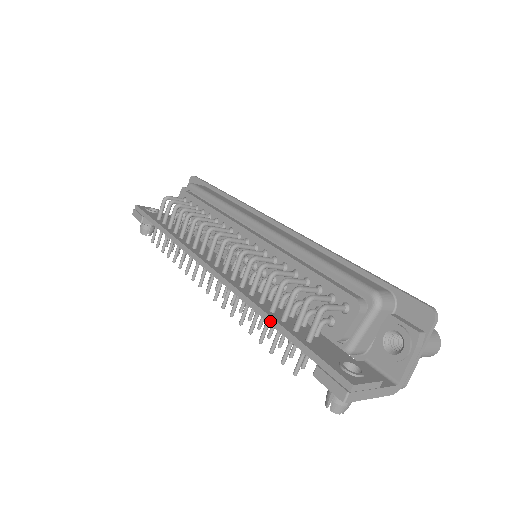
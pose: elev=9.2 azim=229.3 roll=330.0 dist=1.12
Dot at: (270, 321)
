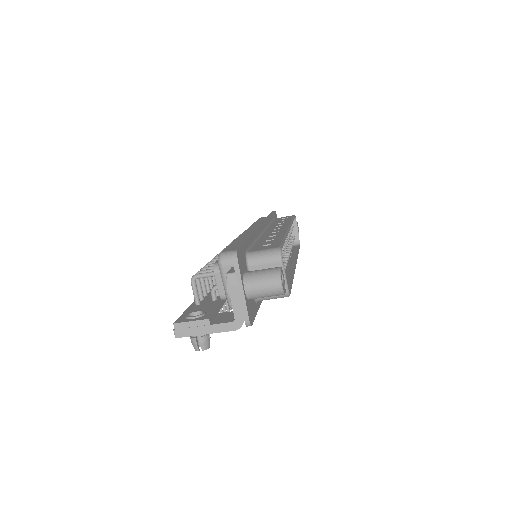
Dot at: occluded
